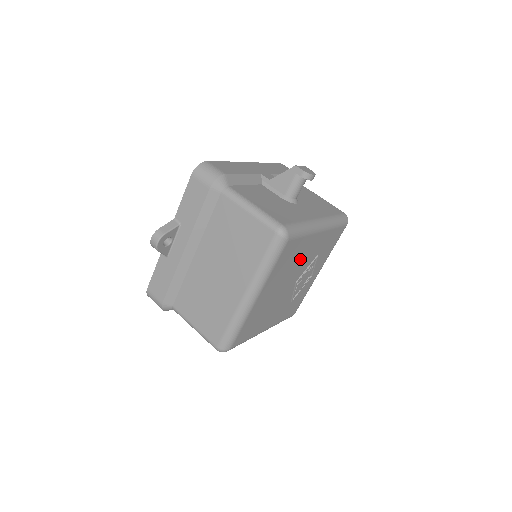
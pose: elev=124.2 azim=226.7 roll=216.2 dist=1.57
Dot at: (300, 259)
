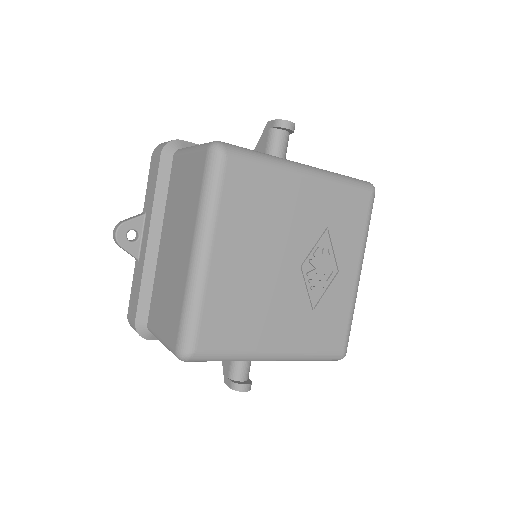
Dot at: (283, 215)
